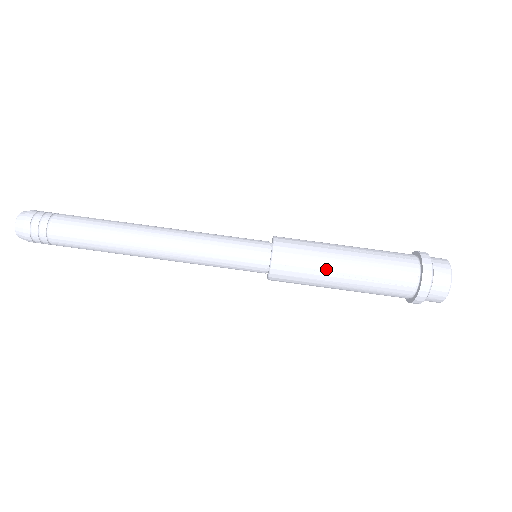
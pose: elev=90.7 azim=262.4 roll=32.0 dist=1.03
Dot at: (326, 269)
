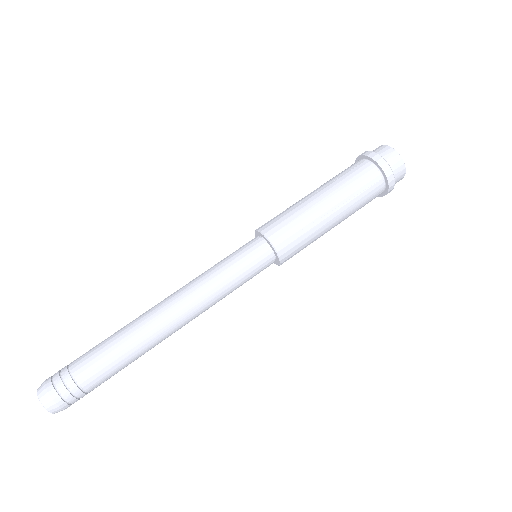
Dot at: (315, 218)
